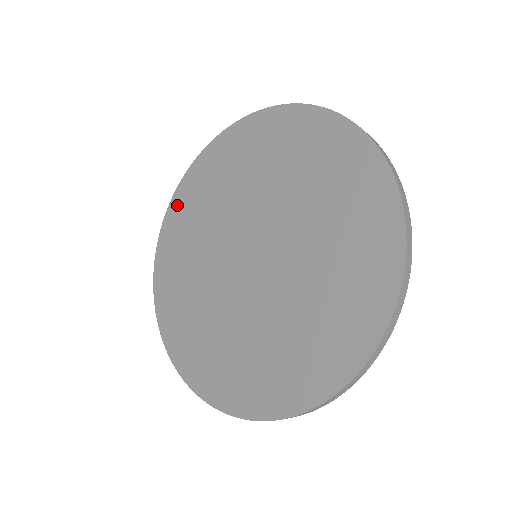
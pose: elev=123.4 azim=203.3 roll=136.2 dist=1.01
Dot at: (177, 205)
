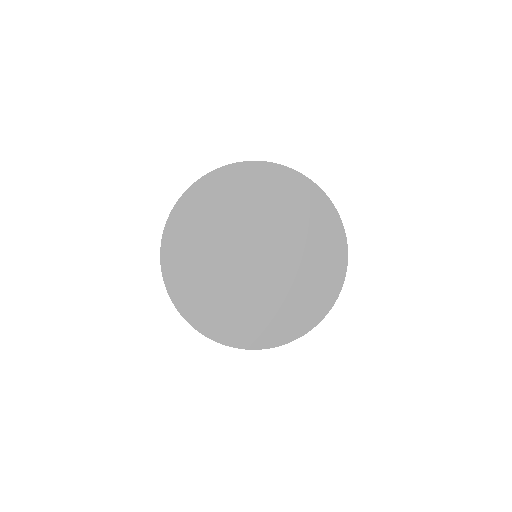
Dot at: (172, 238)
